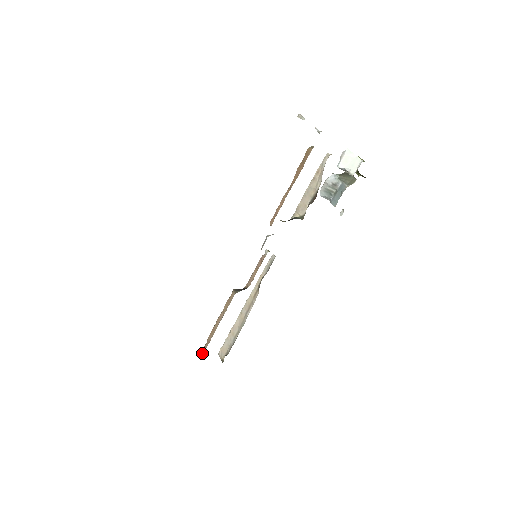
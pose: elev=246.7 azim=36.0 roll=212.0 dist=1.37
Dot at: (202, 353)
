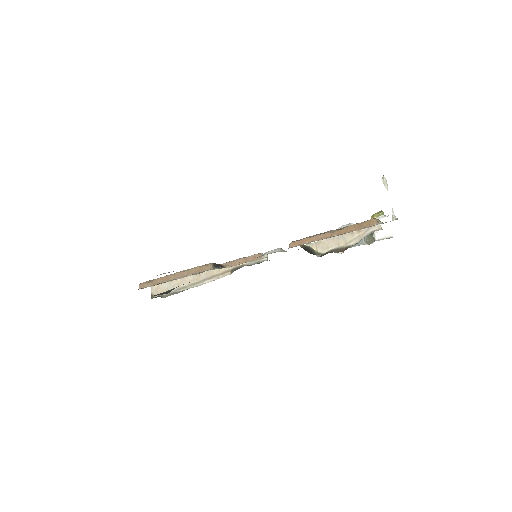
Dot at: (141, 286)
